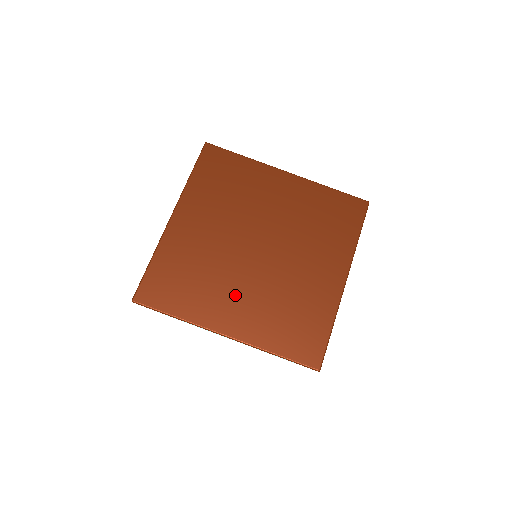
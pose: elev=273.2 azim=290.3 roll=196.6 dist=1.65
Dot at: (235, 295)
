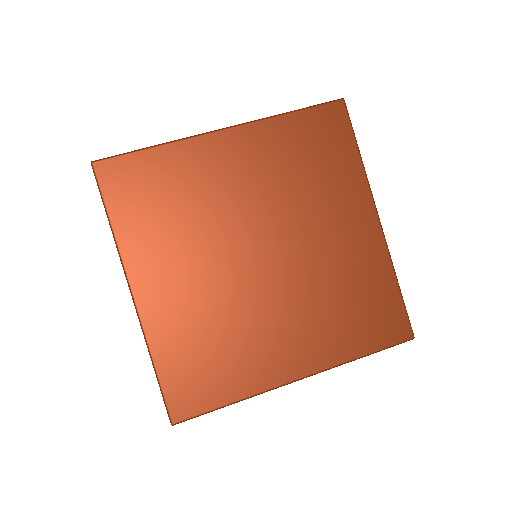
Dot at: (277, 329)
